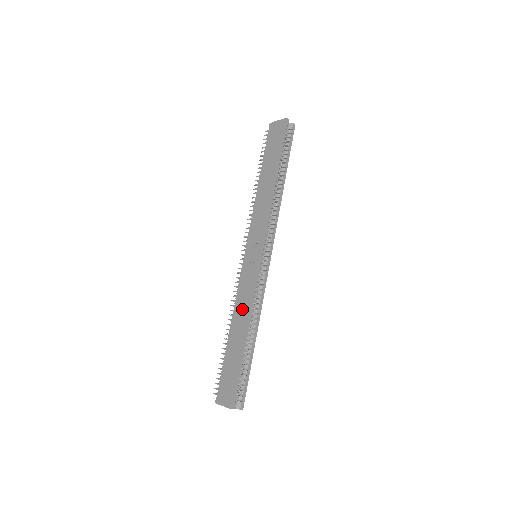
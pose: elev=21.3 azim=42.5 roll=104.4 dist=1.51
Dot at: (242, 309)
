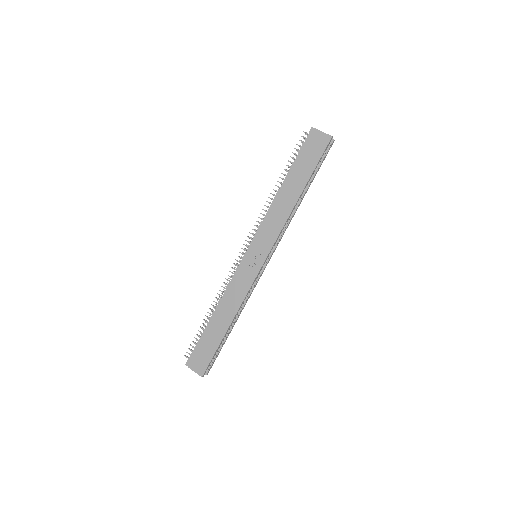
Dot at: (232, 302)
